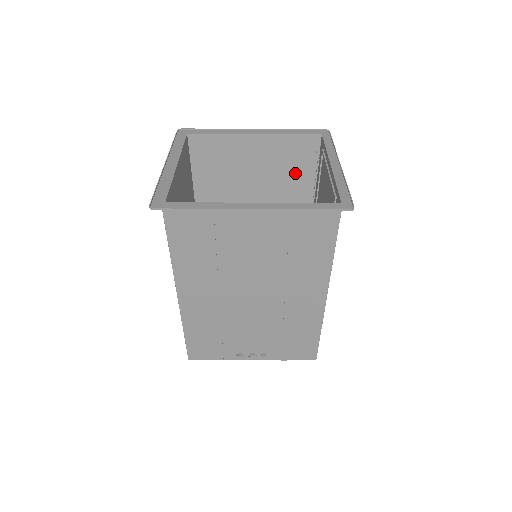
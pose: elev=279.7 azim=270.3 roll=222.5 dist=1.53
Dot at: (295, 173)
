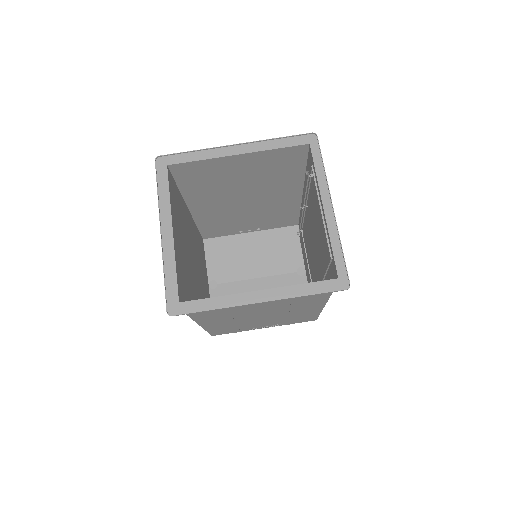
Dot at: (283, 171)
